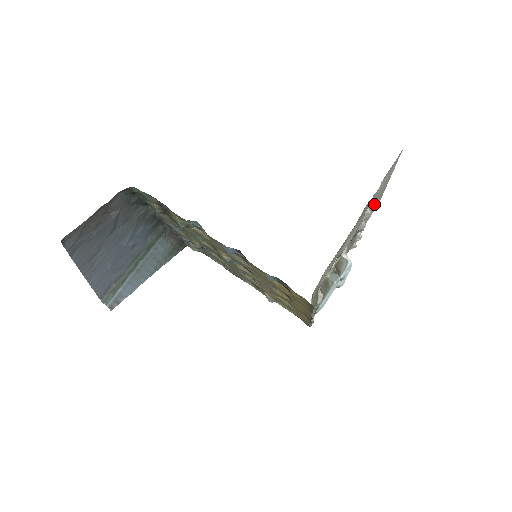
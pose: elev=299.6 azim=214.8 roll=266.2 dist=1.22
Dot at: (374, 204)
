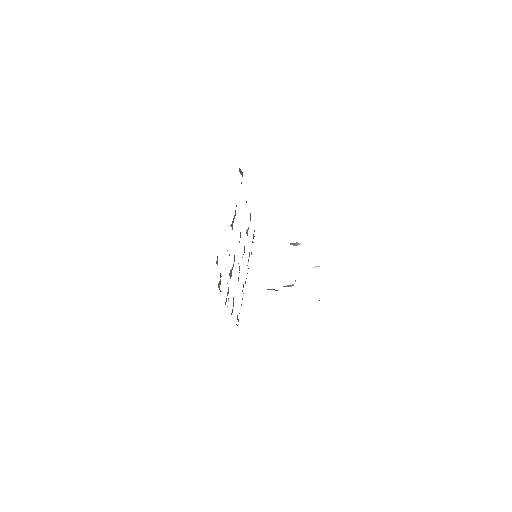
Dot at: occluded
